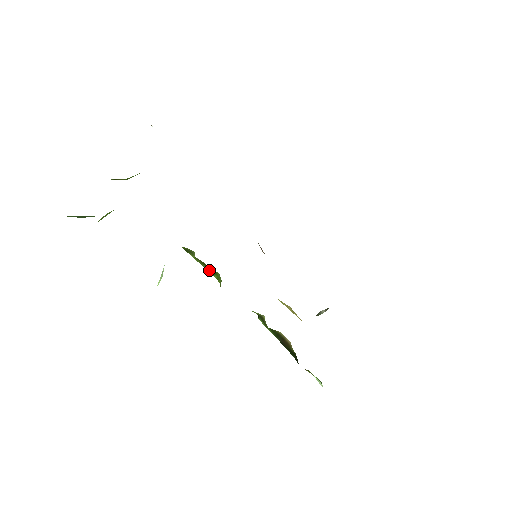
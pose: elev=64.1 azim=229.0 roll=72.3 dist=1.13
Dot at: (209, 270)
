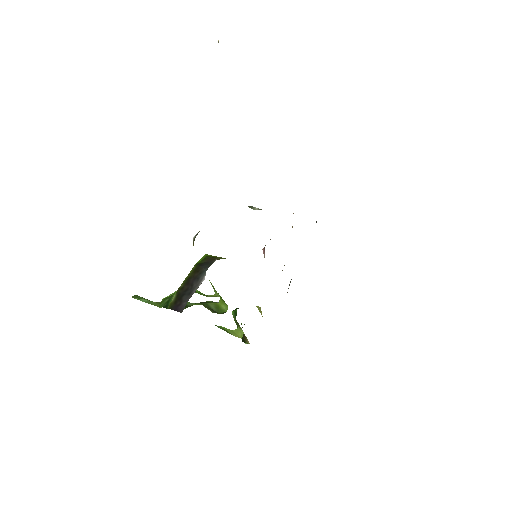
Dot at: occluded
